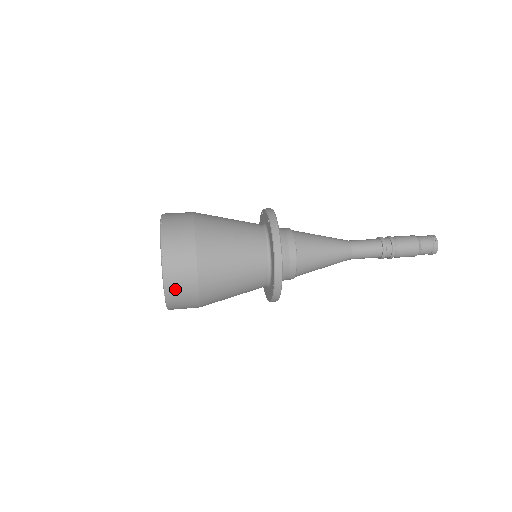
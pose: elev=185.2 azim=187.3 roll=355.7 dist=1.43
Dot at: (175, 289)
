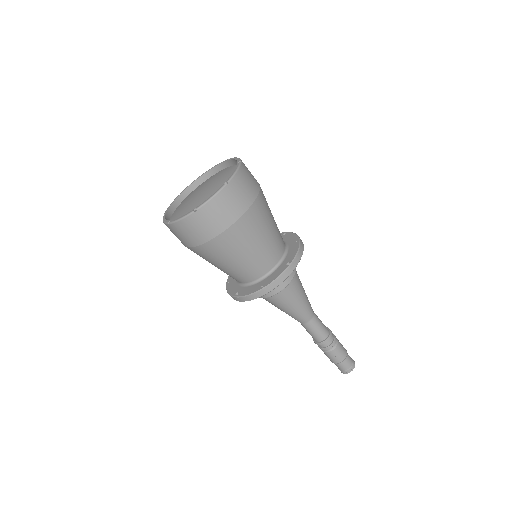
Dot at: (238, 187)
